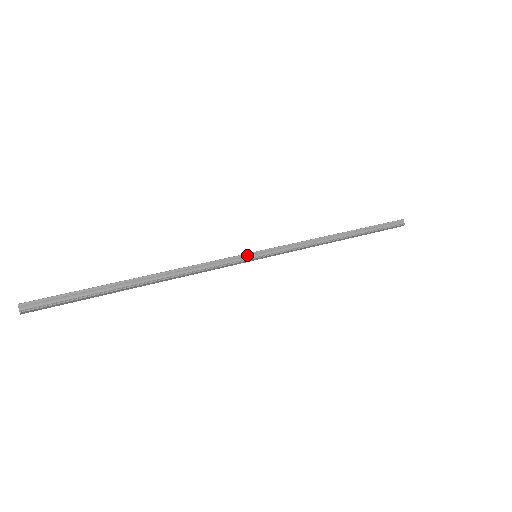
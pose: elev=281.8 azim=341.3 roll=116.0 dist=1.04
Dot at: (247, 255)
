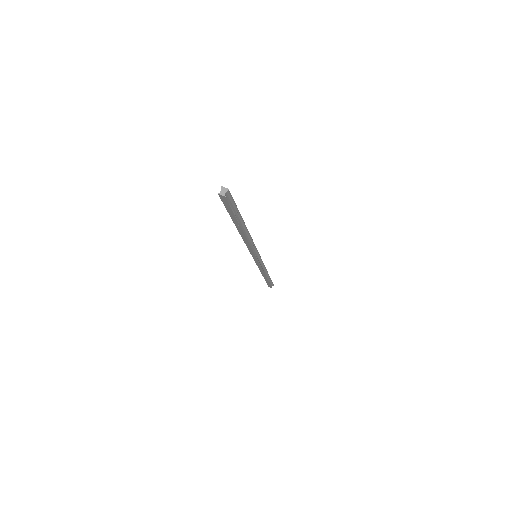
Dot at: (258, 253)
